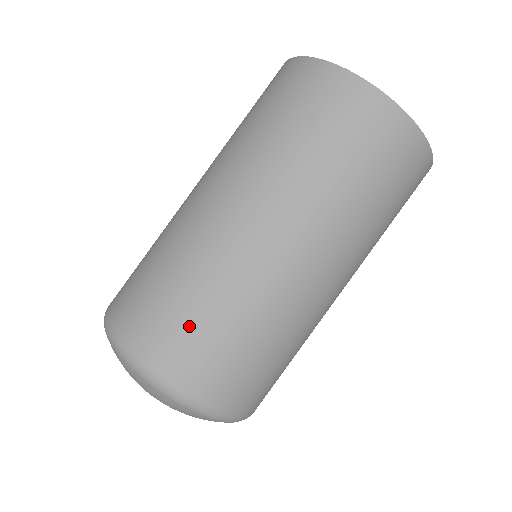
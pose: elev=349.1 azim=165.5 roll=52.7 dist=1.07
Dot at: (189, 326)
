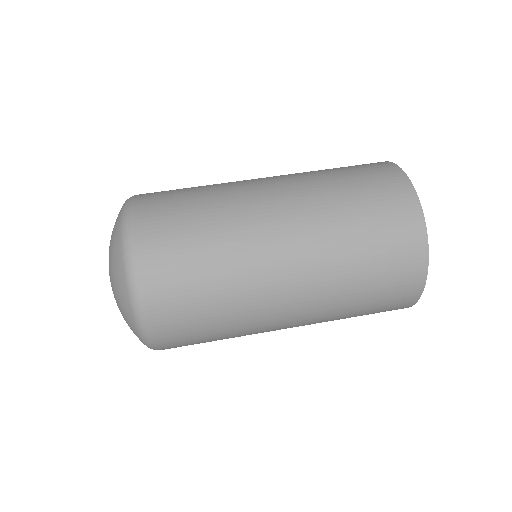
Dot at: (190, 291)
